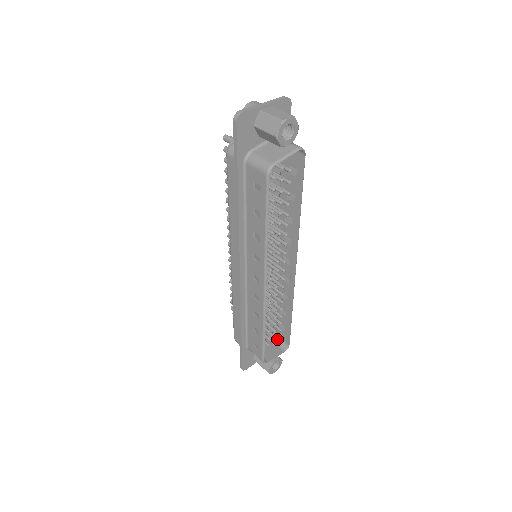
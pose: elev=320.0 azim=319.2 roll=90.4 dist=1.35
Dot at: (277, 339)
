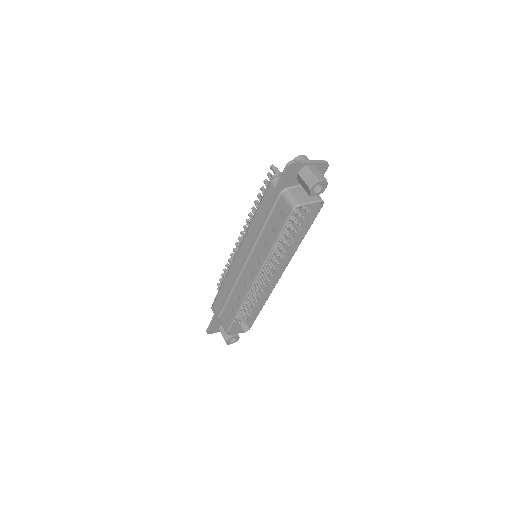
Dot at: (243, 321)
